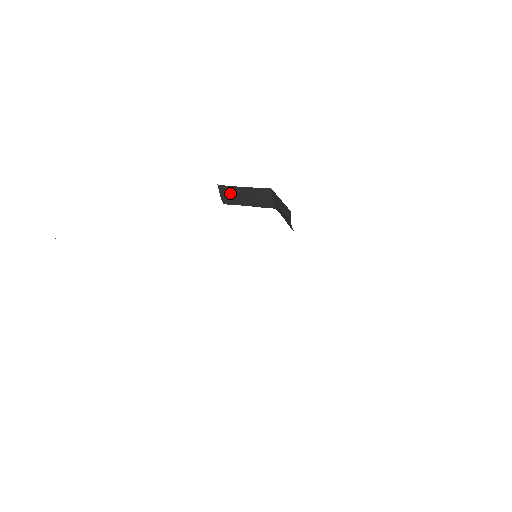
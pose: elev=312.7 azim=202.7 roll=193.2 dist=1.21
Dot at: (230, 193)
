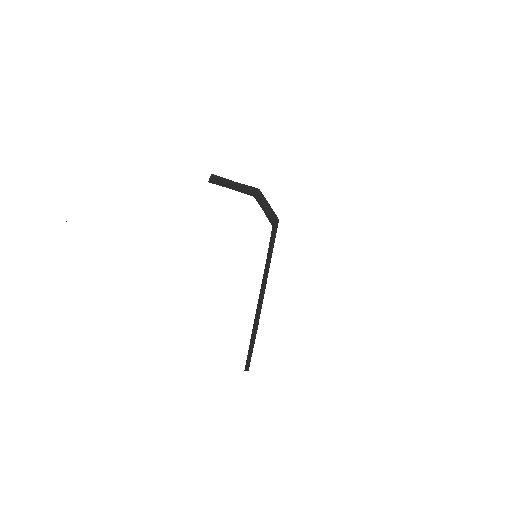
Dot at: (220, 180)
